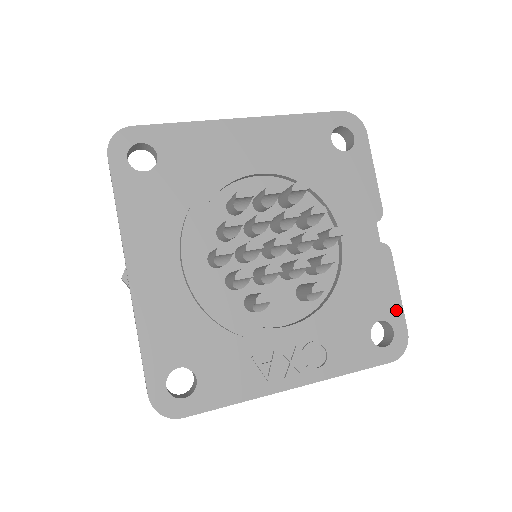
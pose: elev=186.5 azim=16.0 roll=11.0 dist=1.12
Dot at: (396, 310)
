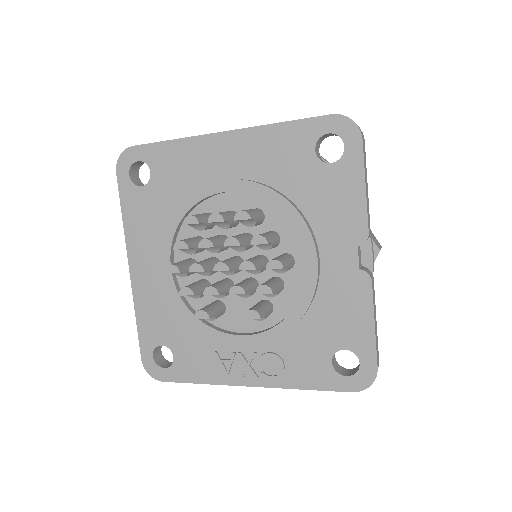
Dot at: (367, 343)
